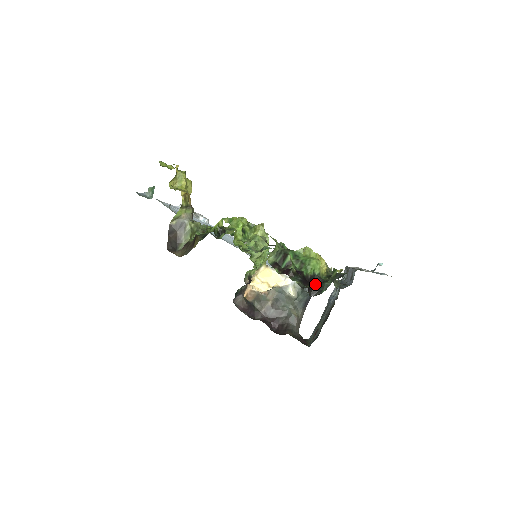
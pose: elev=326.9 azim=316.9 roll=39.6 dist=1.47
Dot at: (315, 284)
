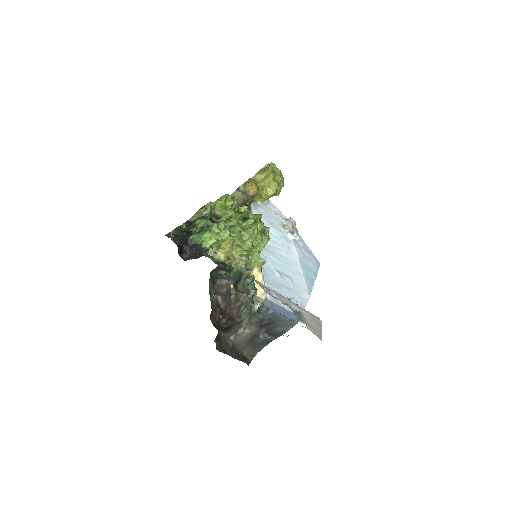
Dot at: (194, 252)
